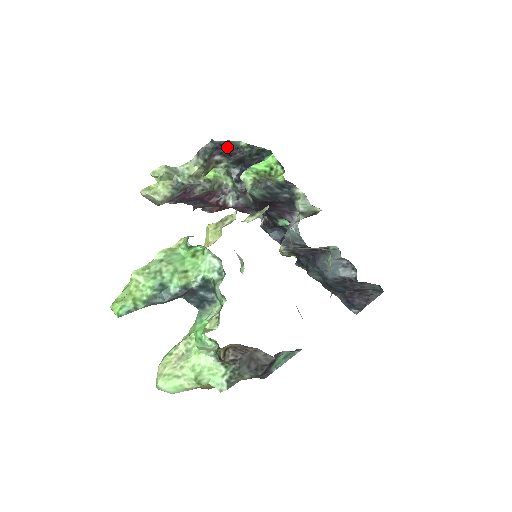
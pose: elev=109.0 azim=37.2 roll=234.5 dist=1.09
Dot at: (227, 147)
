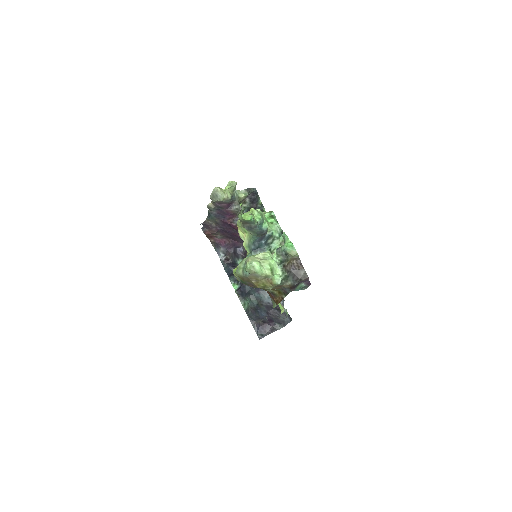
Dot at: (256, 197)
